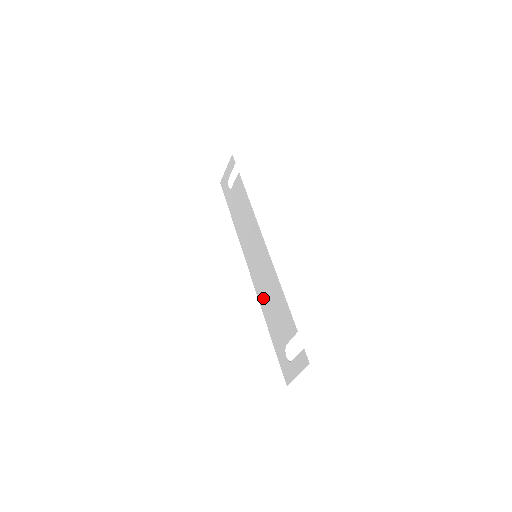
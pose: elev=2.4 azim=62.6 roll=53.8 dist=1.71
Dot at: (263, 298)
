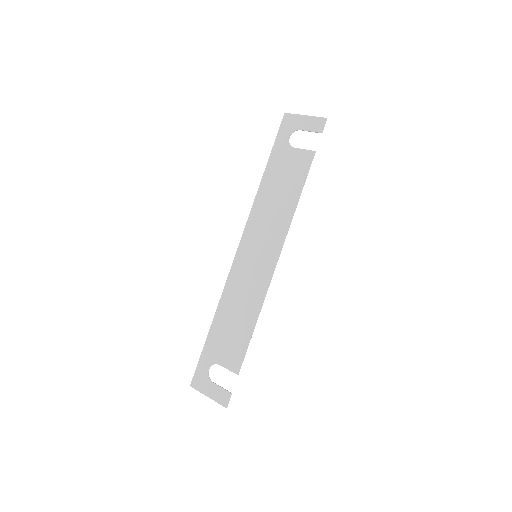
Dot at: (229, 299)
